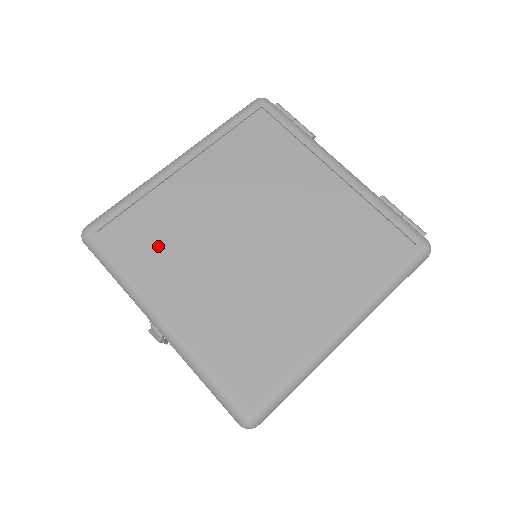
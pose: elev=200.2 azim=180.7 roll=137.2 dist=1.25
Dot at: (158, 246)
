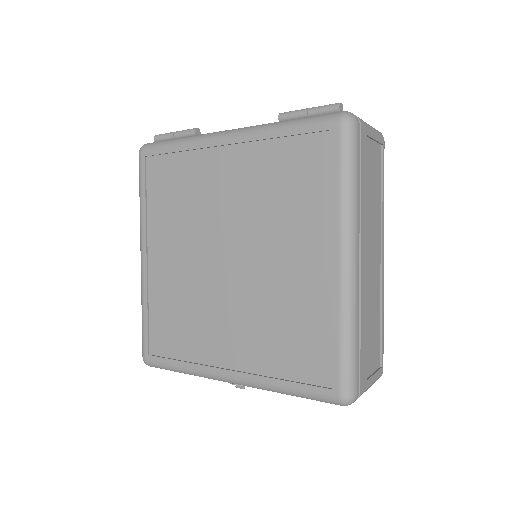
Dot at: (184, 329)
